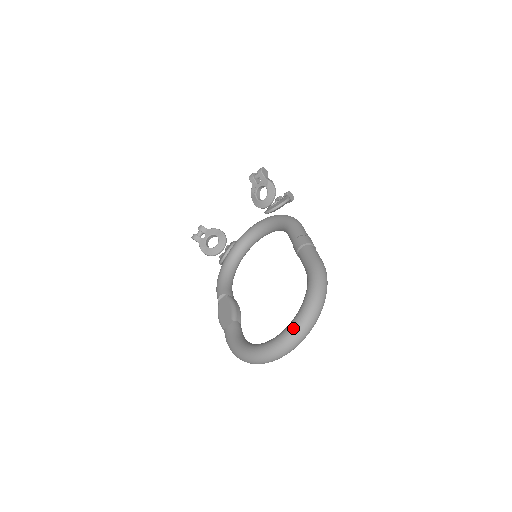
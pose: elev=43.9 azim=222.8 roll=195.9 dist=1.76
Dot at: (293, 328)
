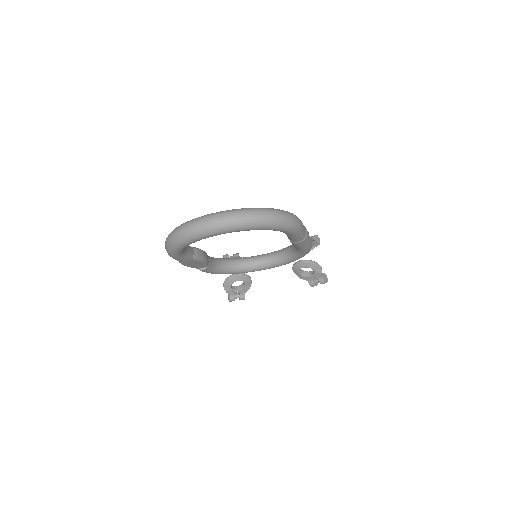
Dot at: occluded
